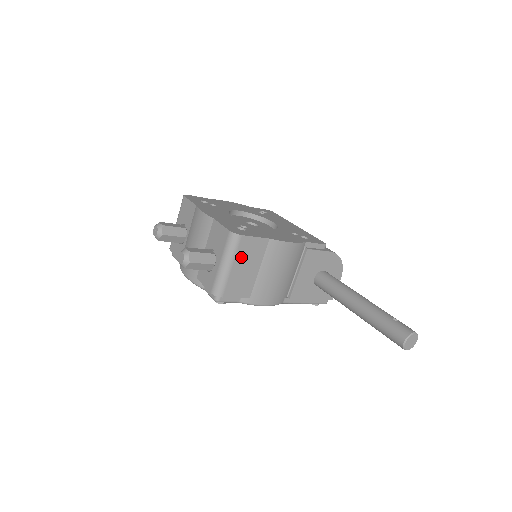
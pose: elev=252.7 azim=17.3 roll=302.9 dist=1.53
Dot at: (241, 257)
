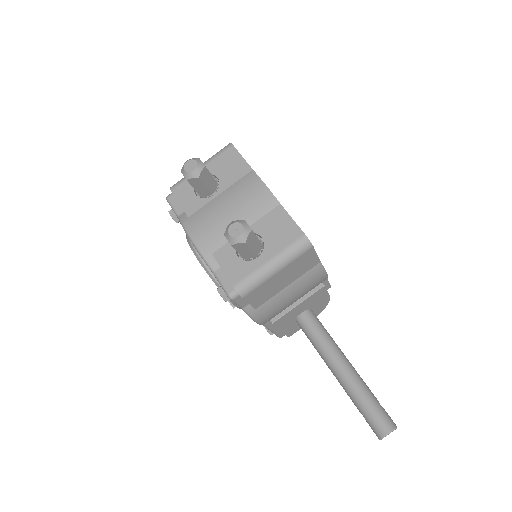
Dot at: (291, 267)
